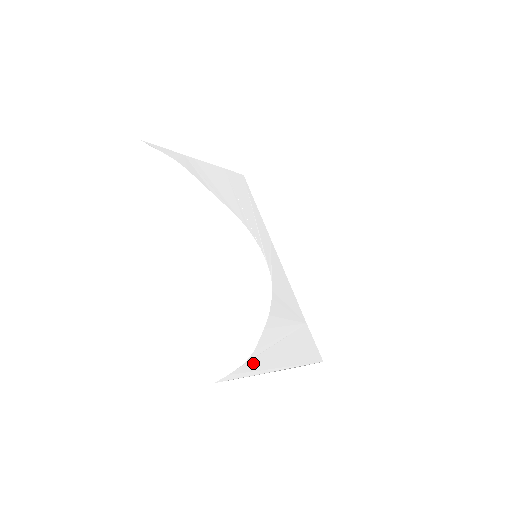
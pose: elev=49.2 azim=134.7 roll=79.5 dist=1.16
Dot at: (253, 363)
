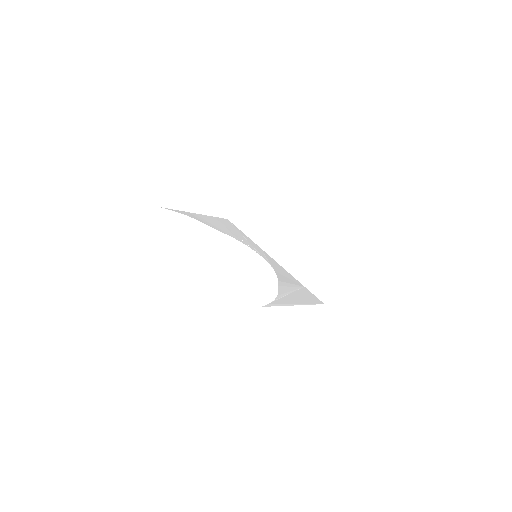
Dot at: (279, 301)
